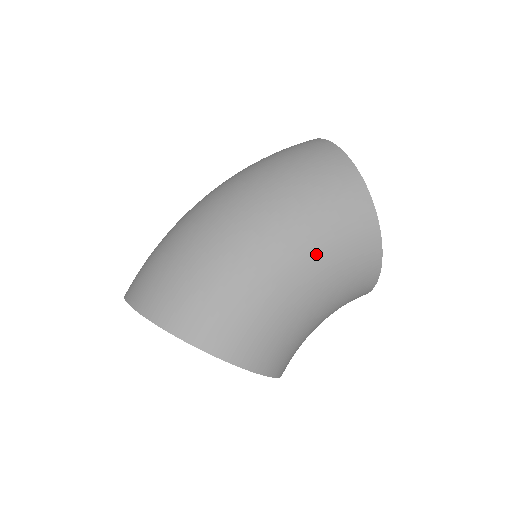
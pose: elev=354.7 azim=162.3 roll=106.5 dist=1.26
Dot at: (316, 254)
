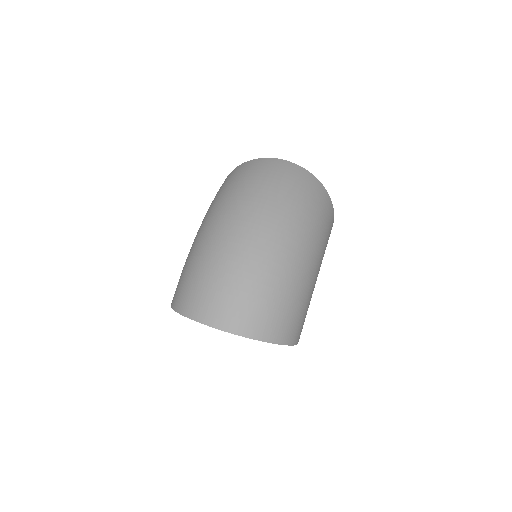
Dot at: occluded
